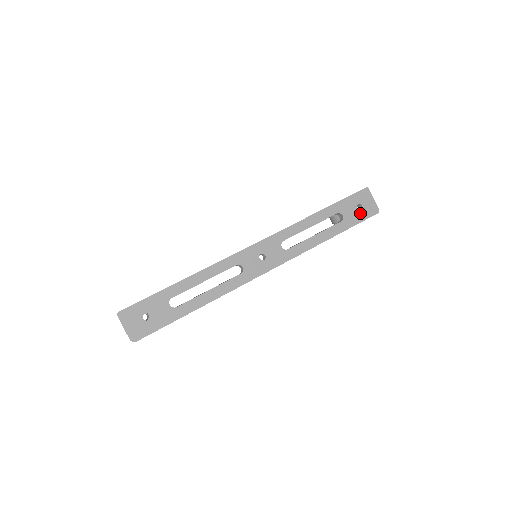
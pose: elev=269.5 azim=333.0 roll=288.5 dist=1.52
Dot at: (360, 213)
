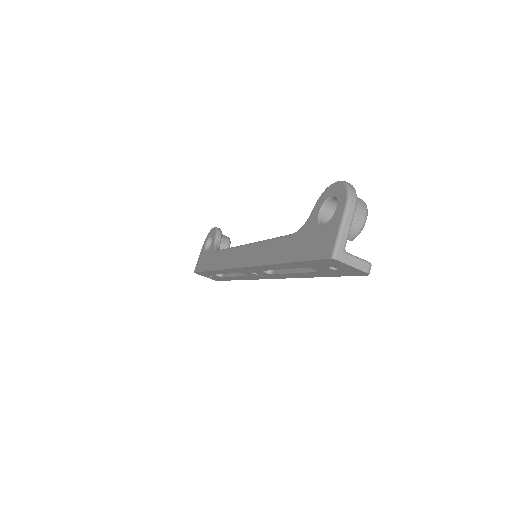
Dot at: (338, 271)
